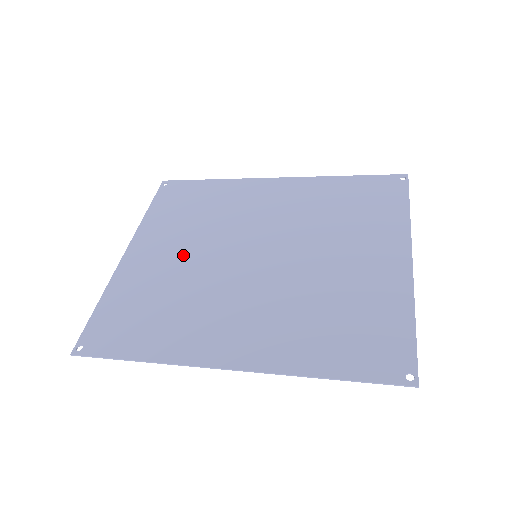
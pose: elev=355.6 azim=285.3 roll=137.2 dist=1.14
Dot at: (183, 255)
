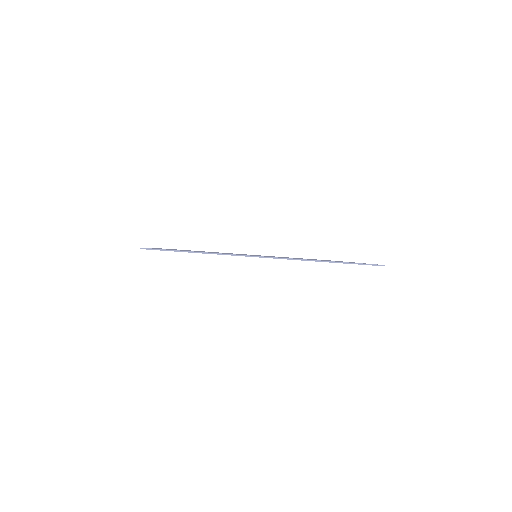
Dot at: occluded
